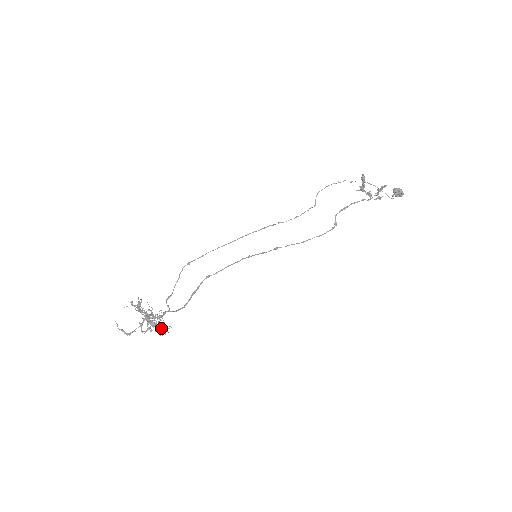
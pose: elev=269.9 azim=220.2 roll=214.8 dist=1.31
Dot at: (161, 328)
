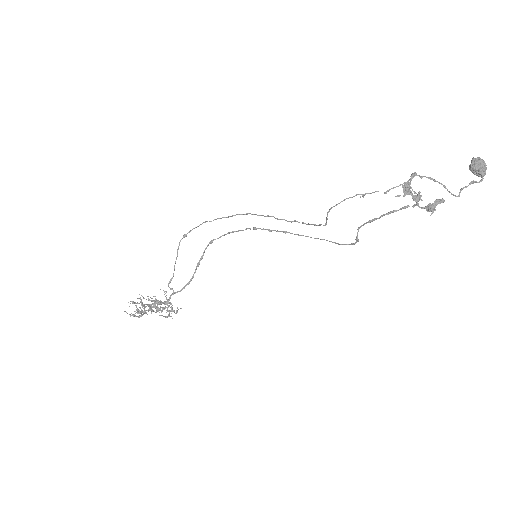
Dot at: (169, 314)
